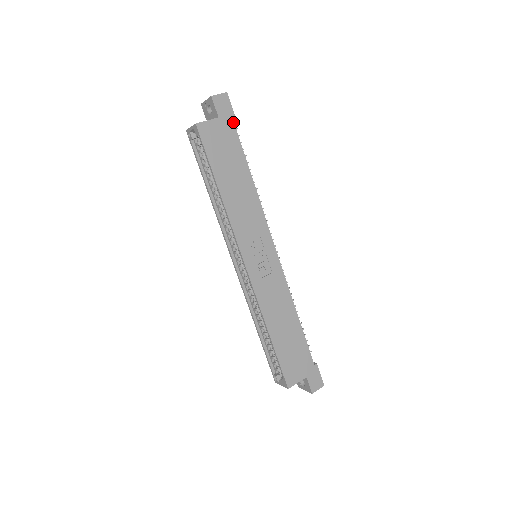
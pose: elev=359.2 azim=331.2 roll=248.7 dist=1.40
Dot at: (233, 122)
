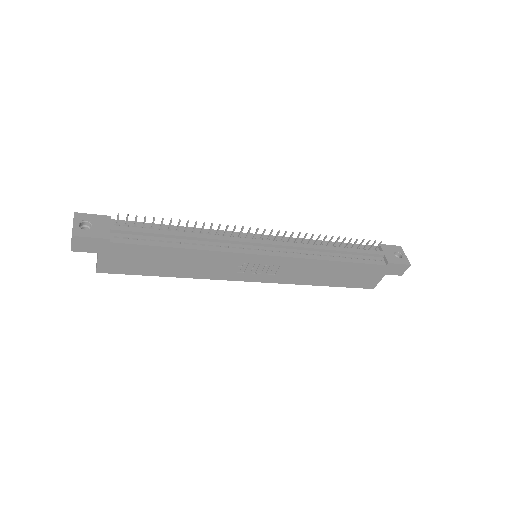
Dot at: (110, 243)
